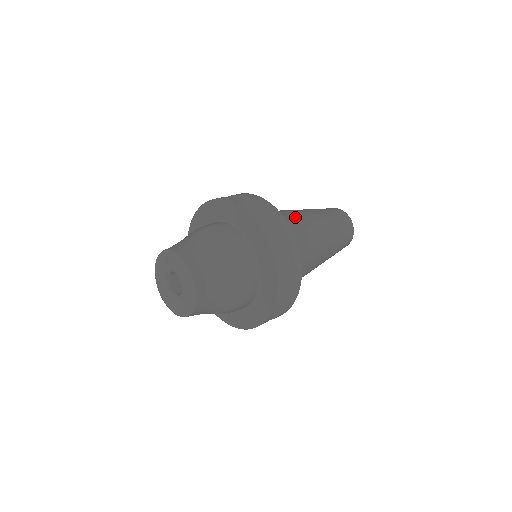
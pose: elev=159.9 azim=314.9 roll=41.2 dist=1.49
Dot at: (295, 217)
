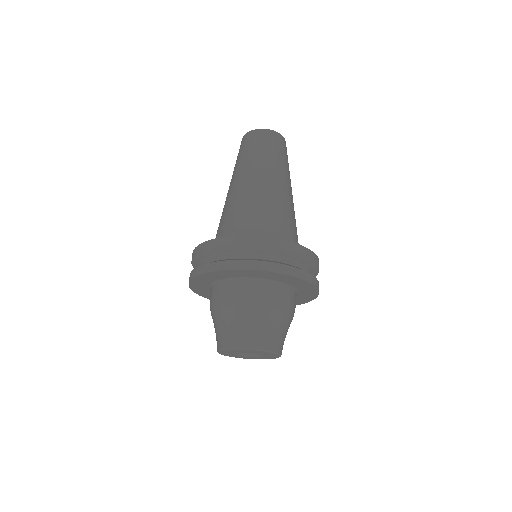
Dot at: (244, 204)
